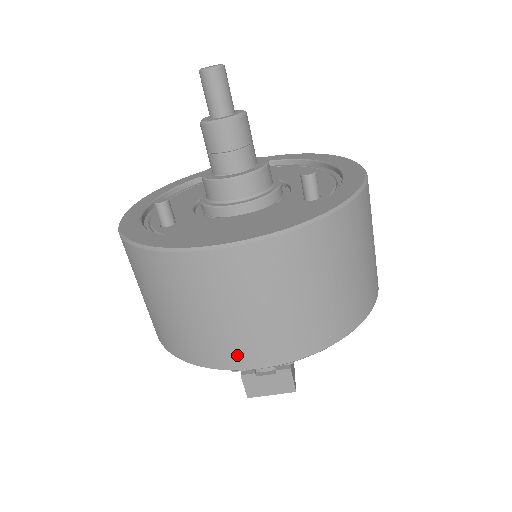
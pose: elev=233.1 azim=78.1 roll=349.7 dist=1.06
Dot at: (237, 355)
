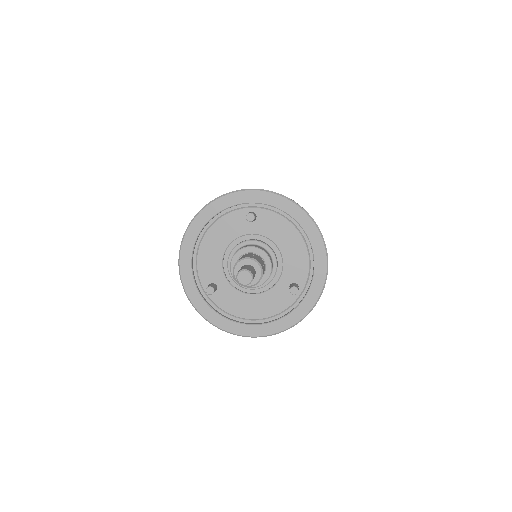
Dot at: occluded
